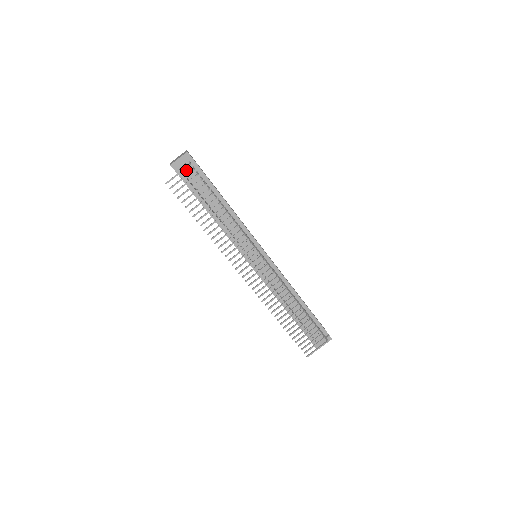
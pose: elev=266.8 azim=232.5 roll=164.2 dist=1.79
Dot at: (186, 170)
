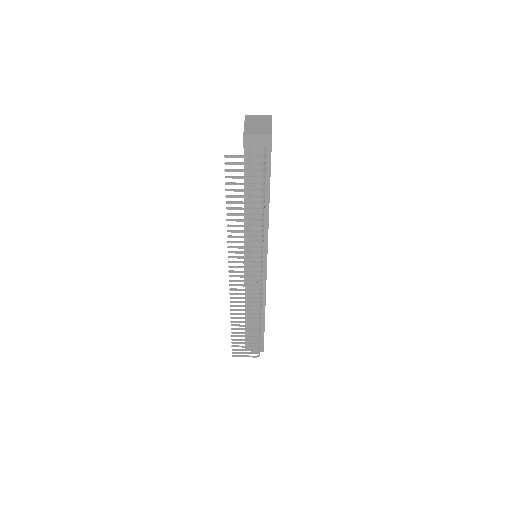
Dot at: (256, 151)
